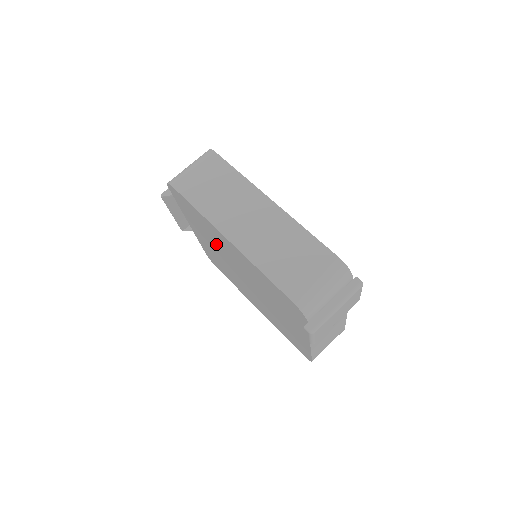
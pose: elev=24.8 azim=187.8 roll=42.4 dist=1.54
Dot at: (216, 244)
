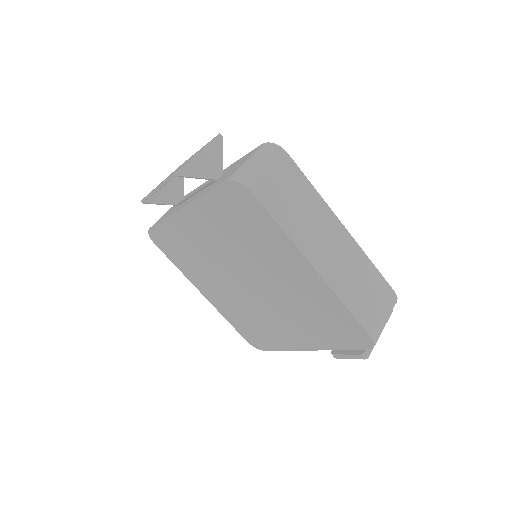
Dot at: (245, 250)
